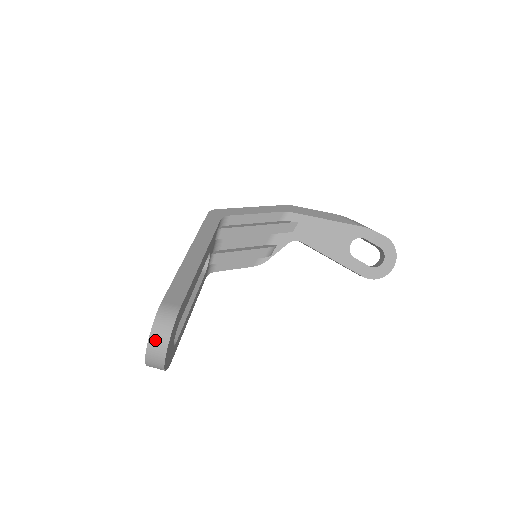
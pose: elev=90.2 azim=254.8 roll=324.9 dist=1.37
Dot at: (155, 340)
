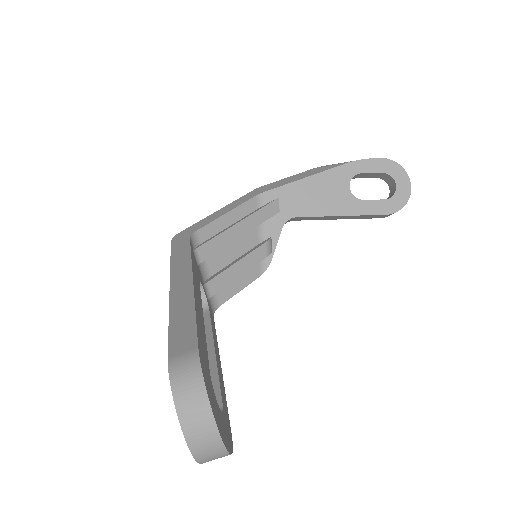
Dot at: (189, 415)
